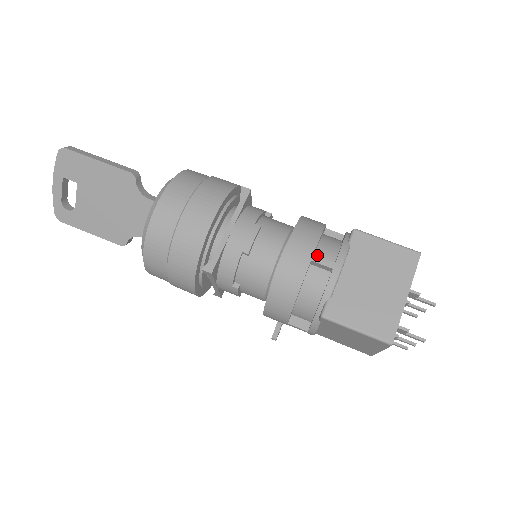
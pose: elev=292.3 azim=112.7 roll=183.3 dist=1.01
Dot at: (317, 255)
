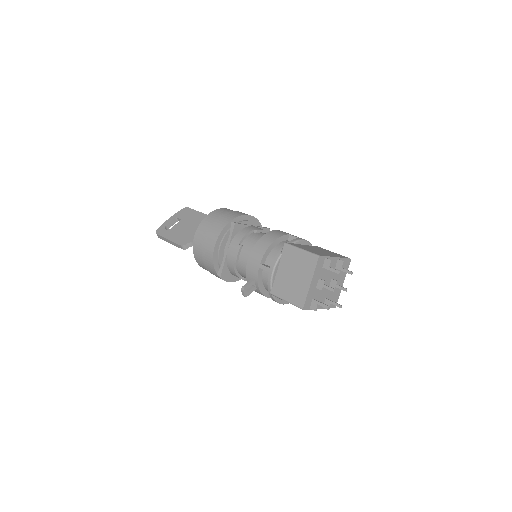
Dot at: occluded
